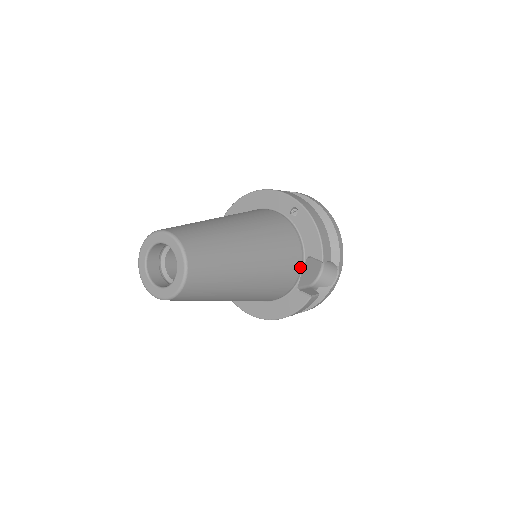
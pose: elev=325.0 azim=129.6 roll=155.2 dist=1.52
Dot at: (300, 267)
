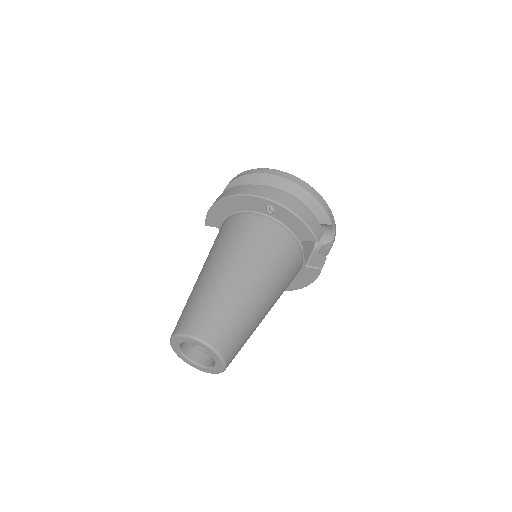
Dot at: (300, 253)
